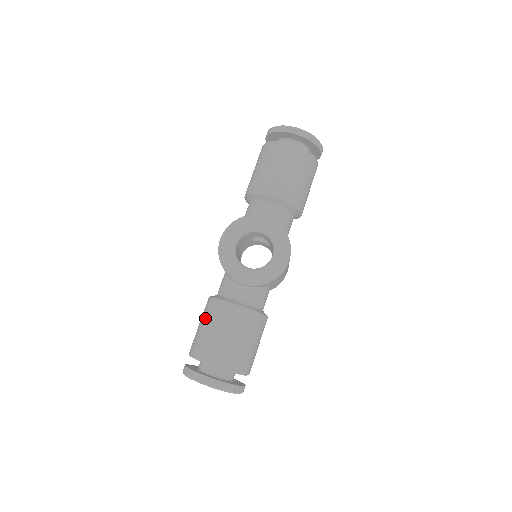
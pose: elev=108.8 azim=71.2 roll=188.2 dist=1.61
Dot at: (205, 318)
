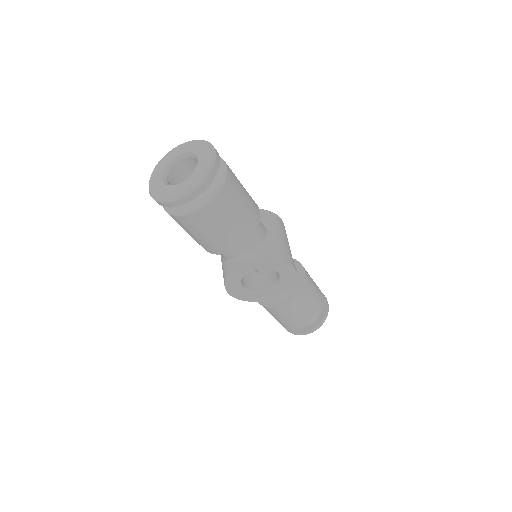
Dot at: occluded
